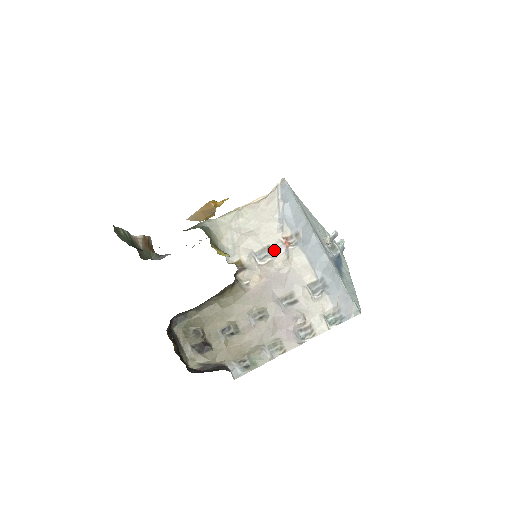
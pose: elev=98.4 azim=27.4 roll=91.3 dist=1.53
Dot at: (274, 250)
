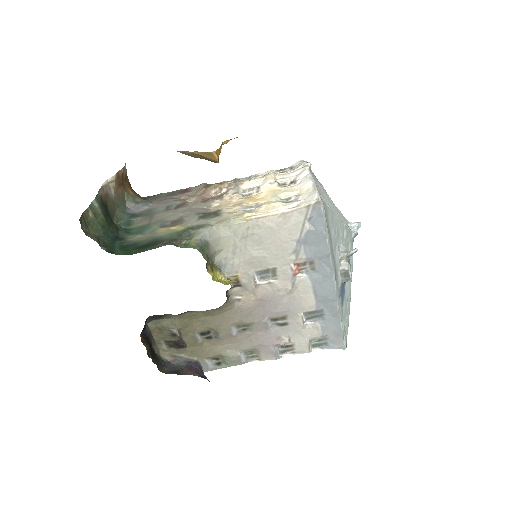
Dot at: (279, 274)
